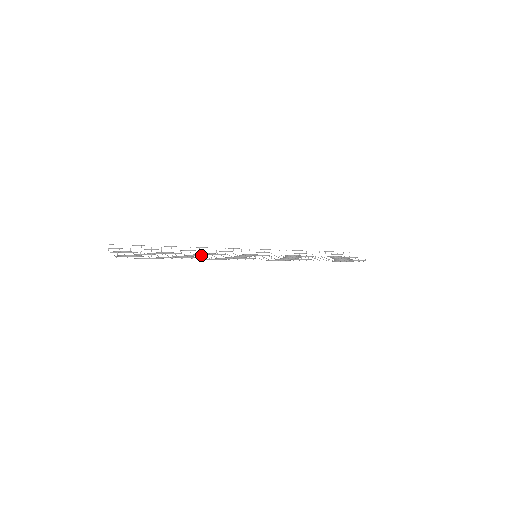
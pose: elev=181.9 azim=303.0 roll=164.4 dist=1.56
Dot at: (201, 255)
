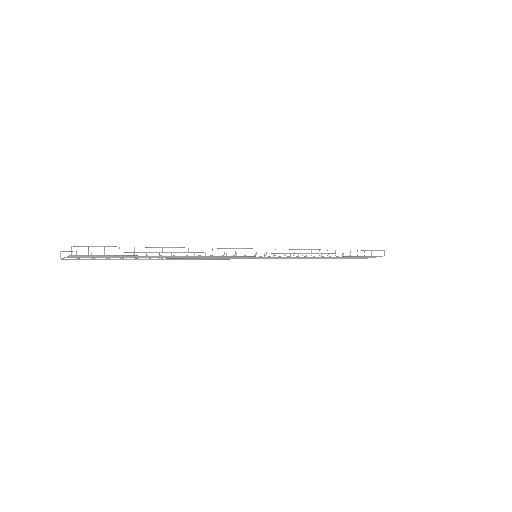
Dot at: (187, 257)
